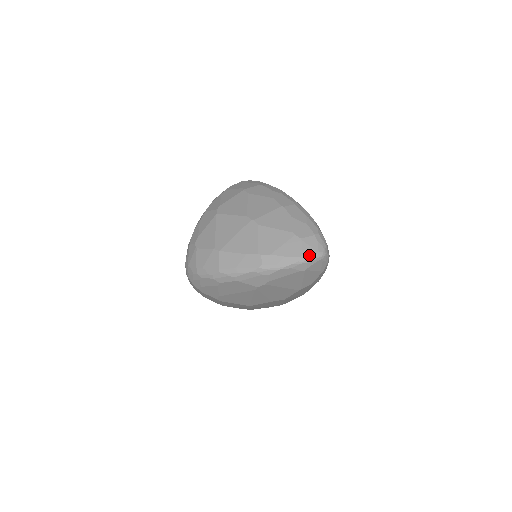
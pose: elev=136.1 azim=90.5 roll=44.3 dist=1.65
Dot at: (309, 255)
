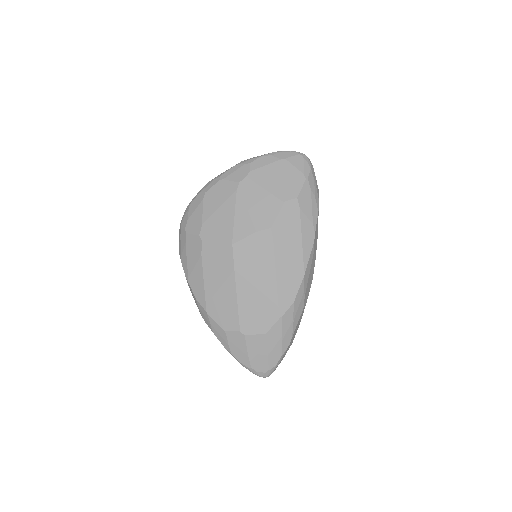
Dot at: (290, 152)
